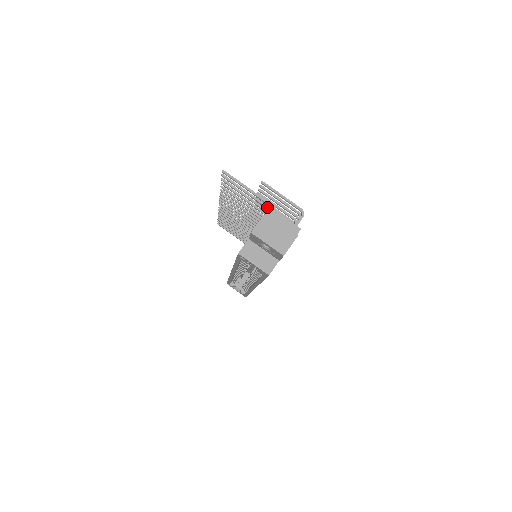
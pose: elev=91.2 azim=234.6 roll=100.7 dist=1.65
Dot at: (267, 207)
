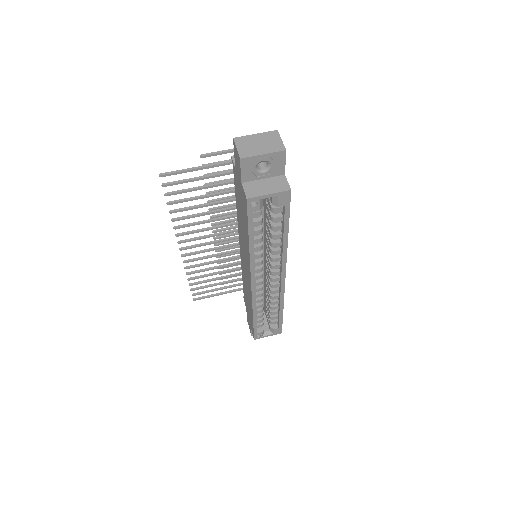
Dot at: (226, 173)
